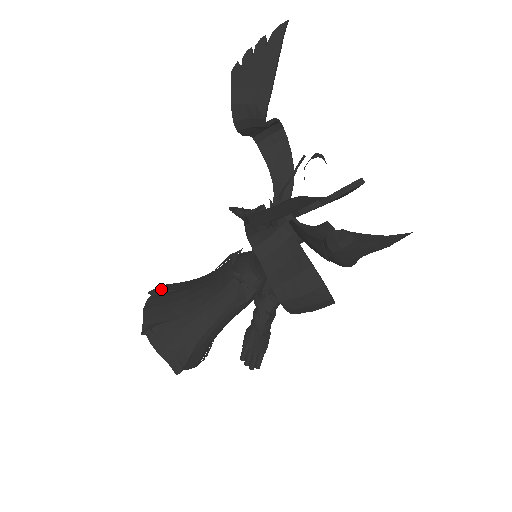
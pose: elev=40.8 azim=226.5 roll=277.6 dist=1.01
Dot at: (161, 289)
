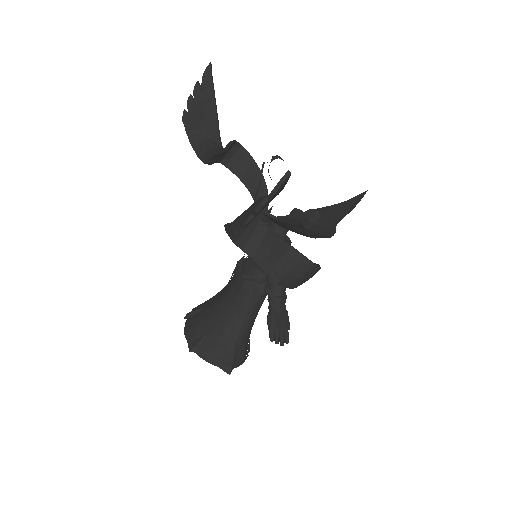
Dot at: (193, 311)
